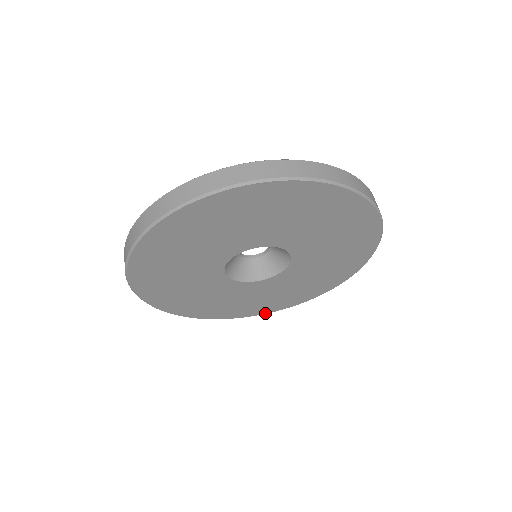
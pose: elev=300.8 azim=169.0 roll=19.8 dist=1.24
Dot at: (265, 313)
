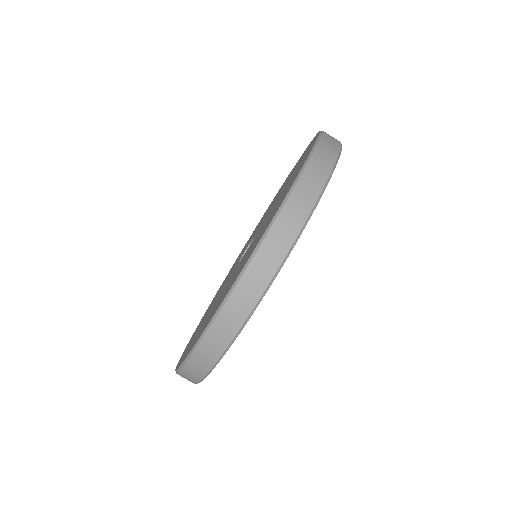
Dot at: occluded
